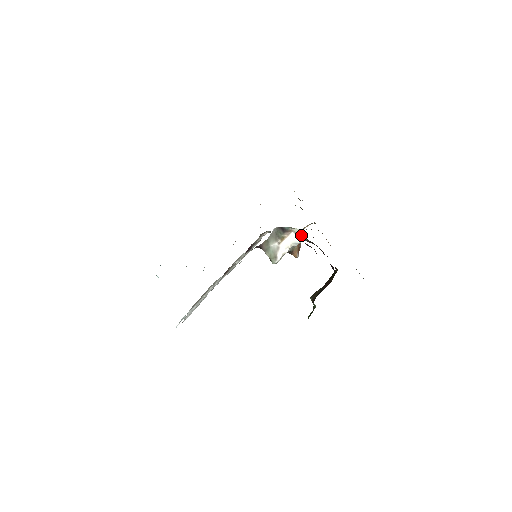
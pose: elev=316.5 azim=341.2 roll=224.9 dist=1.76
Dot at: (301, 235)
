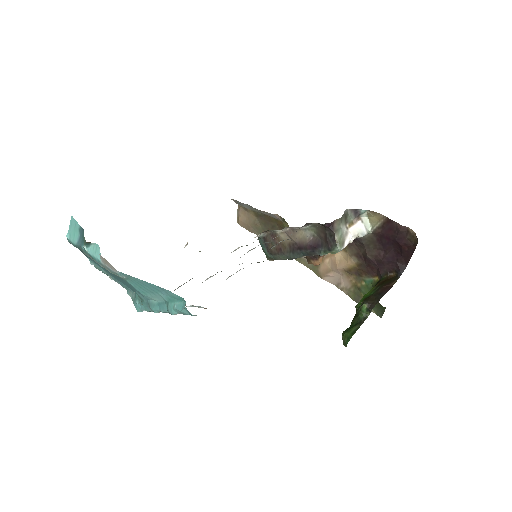
Dot at: (367, 227)
